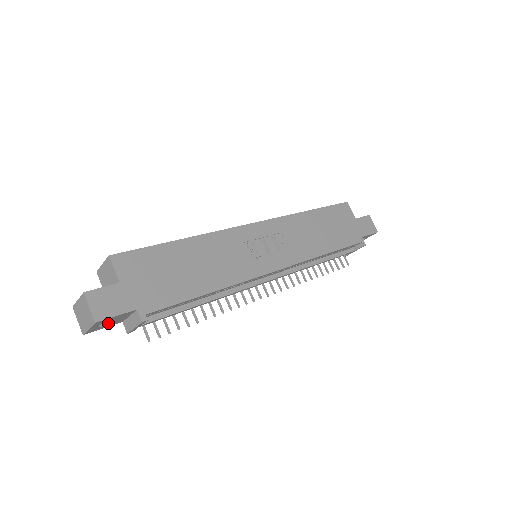
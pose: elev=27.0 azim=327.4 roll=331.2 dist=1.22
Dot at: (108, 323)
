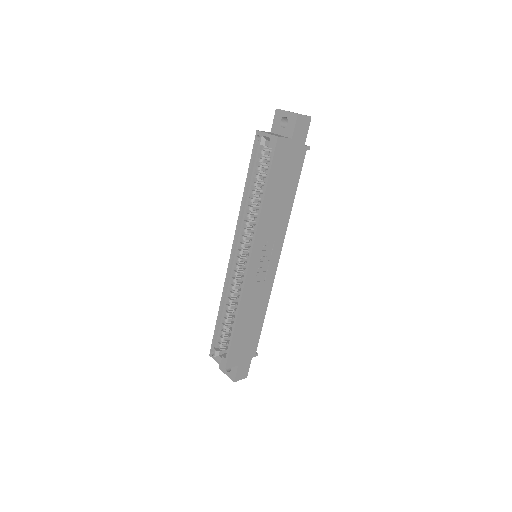
Dot at: occluded
